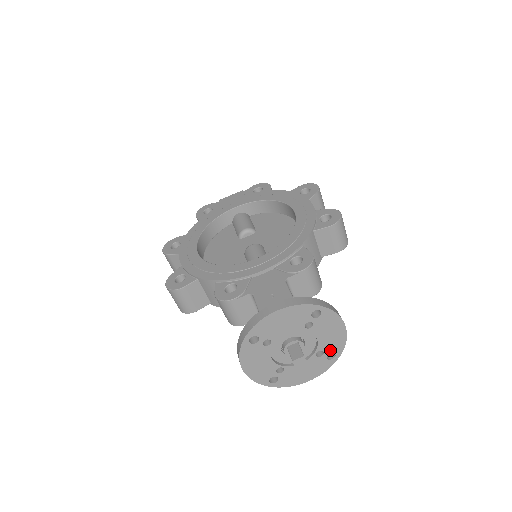
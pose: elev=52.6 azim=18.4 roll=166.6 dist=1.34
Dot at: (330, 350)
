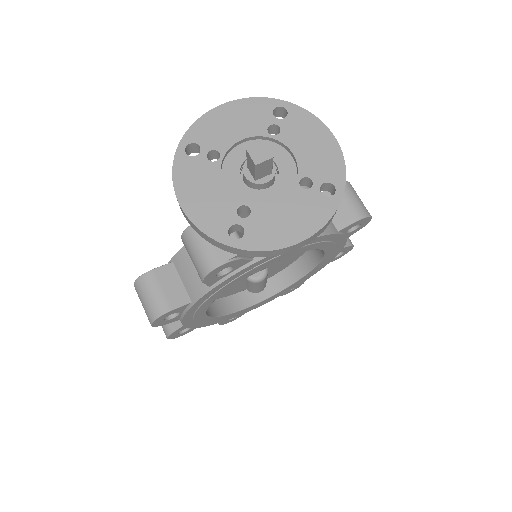
Dot at: (322, 178)
